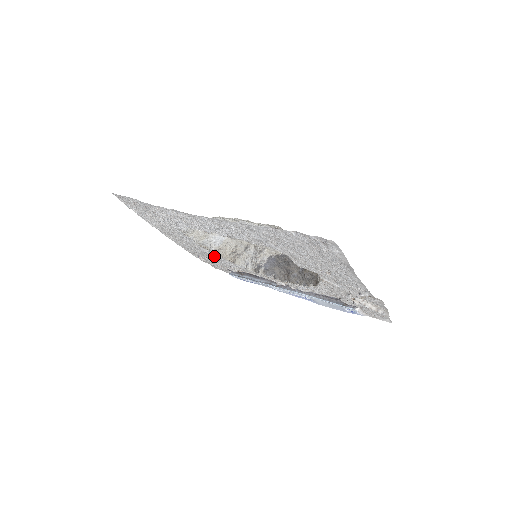
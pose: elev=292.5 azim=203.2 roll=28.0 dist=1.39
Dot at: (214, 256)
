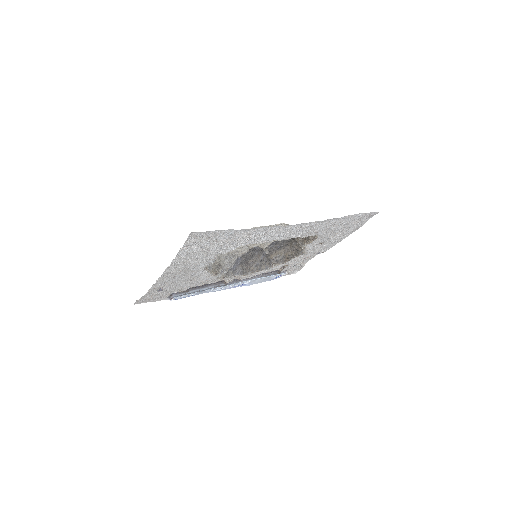
Dot at: (195, 278)
